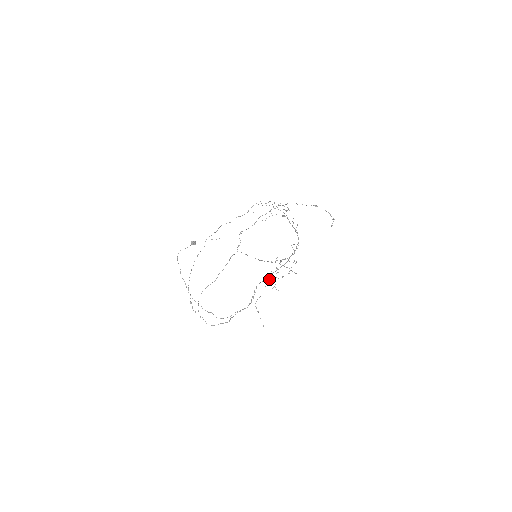
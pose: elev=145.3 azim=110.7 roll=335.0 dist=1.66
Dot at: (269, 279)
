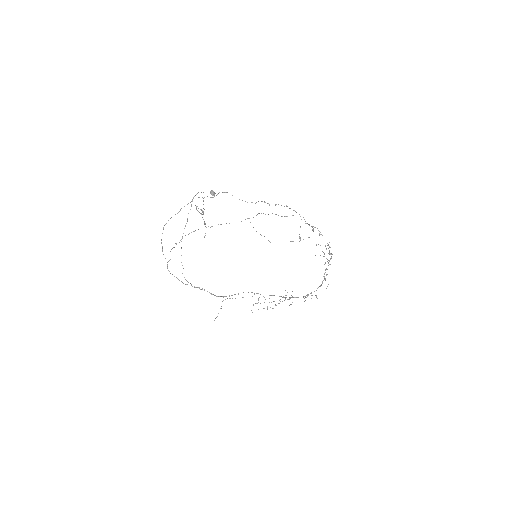
Dot at: occluded
